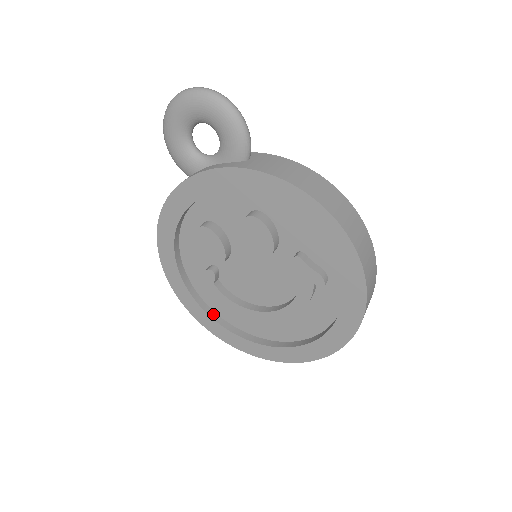
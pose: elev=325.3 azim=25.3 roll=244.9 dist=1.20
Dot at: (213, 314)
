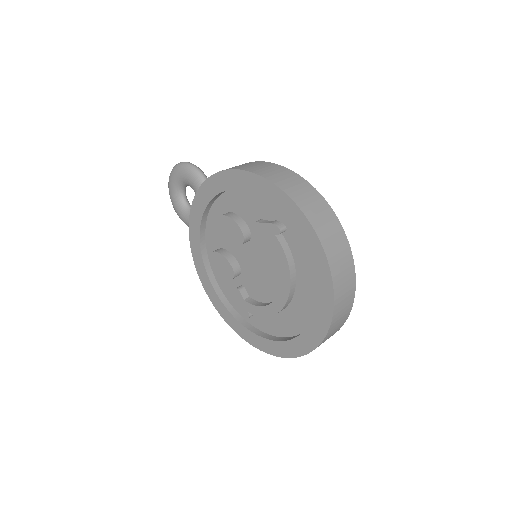
Dot at: (266, 335)
